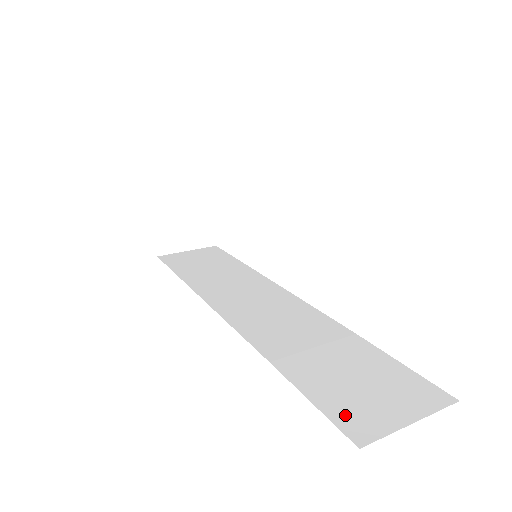
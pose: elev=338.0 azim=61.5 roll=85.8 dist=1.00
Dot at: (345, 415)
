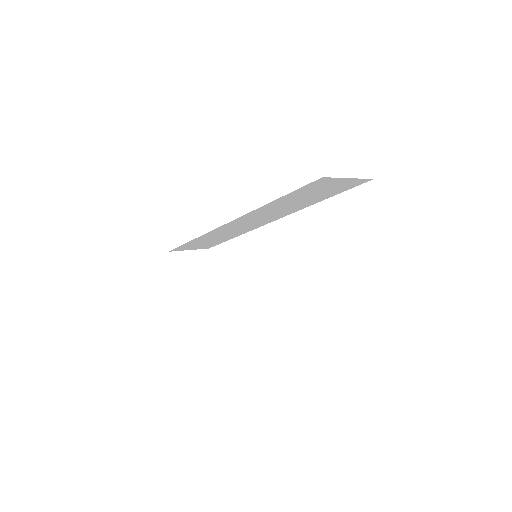
Dot at: occluded
